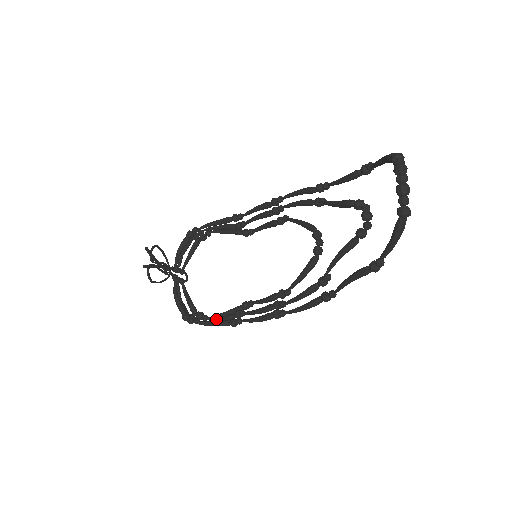
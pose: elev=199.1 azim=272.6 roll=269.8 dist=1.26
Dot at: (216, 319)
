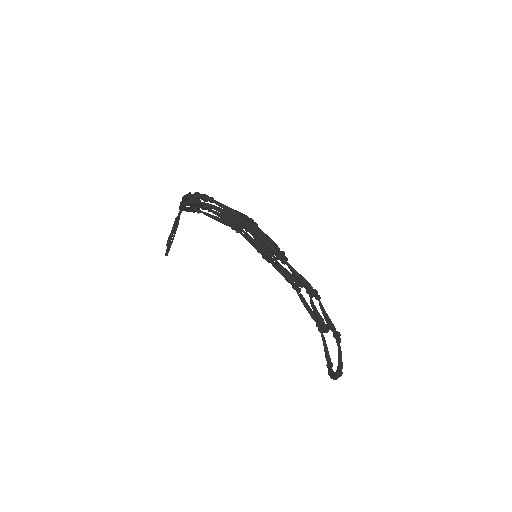
Dot at: occluded
